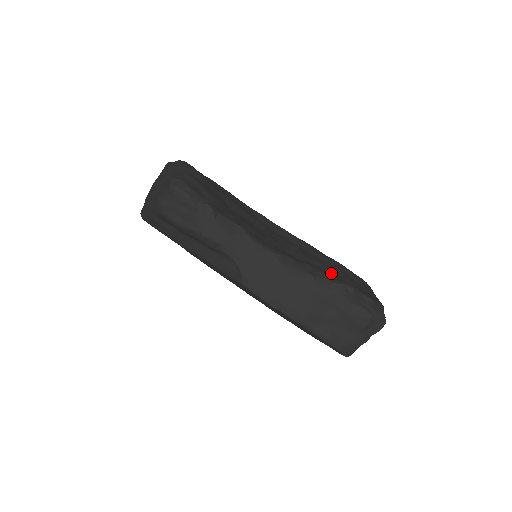
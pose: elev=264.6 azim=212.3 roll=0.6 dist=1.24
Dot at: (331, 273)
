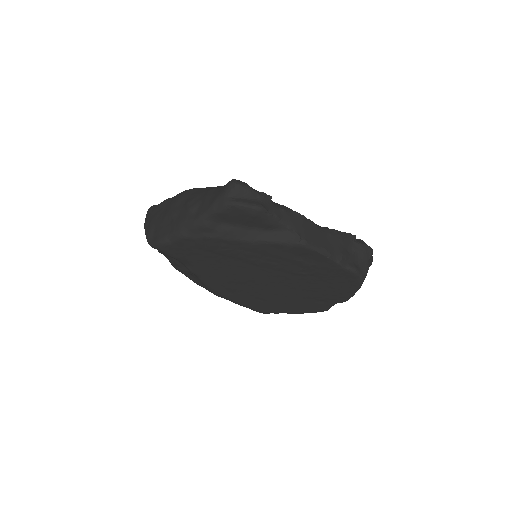
Dot at: occluded
